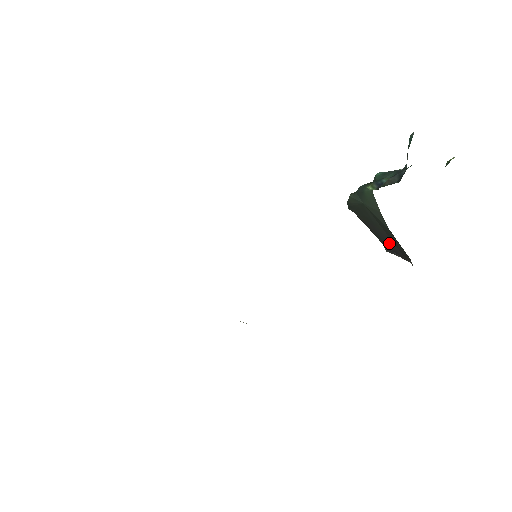
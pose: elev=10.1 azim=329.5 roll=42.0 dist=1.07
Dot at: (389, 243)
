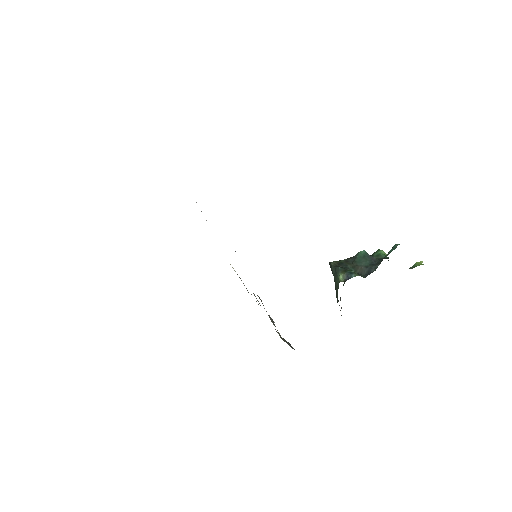
Dot at: occluded
